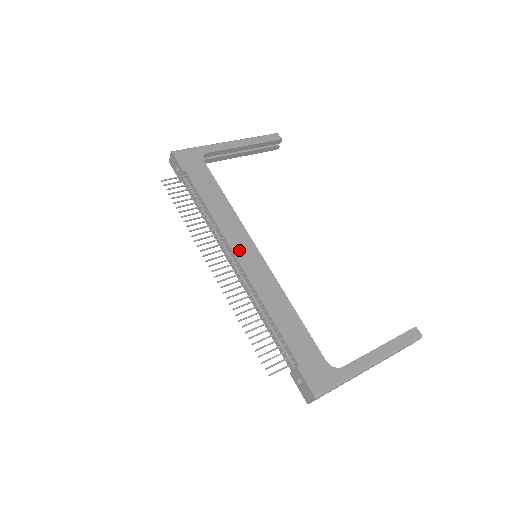
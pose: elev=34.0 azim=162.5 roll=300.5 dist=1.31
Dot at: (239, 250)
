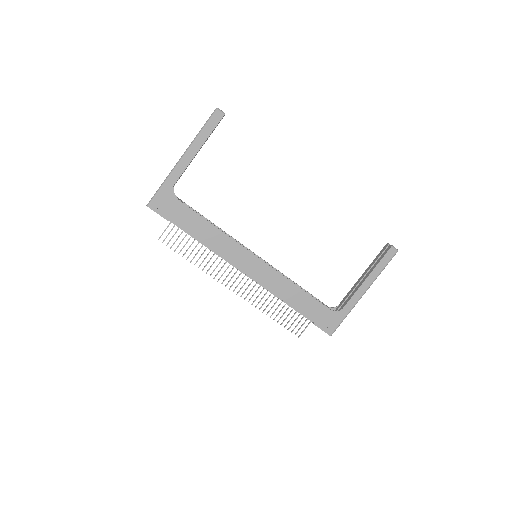
Dot at: (243, 265)
